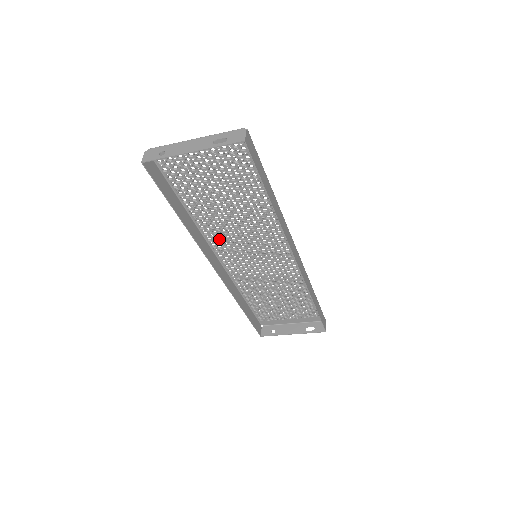
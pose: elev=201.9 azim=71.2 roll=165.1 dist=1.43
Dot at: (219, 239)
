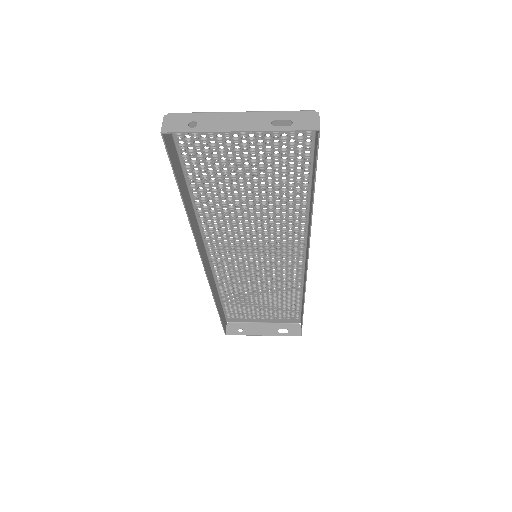
Dot at: (218, 233)
